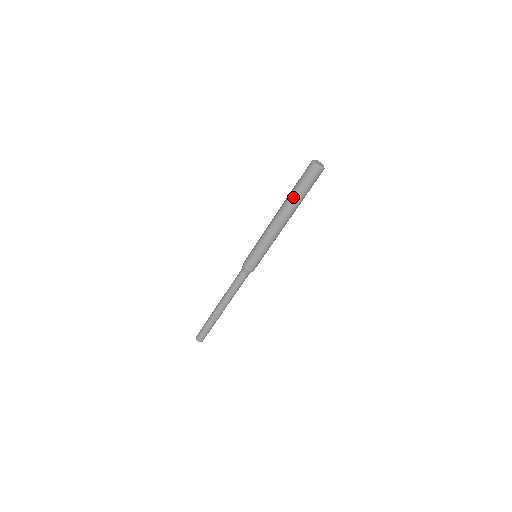
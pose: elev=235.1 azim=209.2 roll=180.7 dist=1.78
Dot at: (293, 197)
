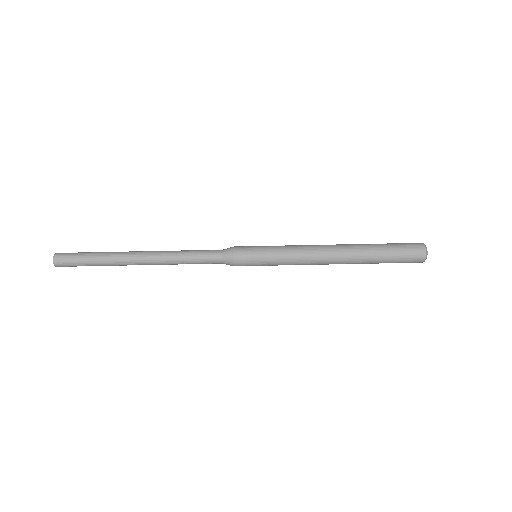
Dot at: (371, 246)
